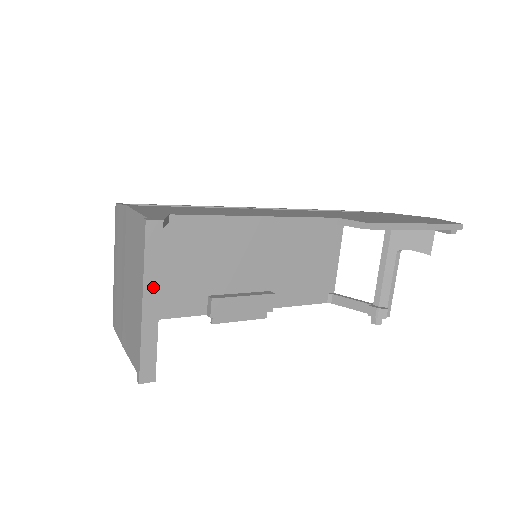
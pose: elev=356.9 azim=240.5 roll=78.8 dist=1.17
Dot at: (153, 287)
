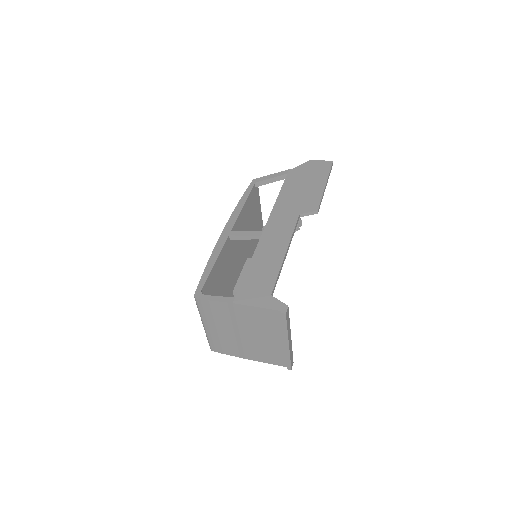
Dot at: (289, 333)
